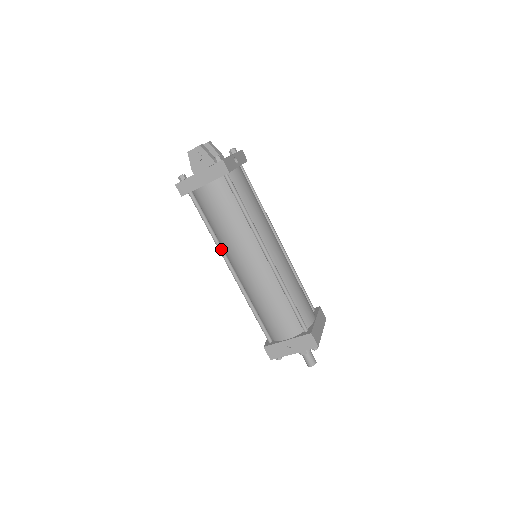
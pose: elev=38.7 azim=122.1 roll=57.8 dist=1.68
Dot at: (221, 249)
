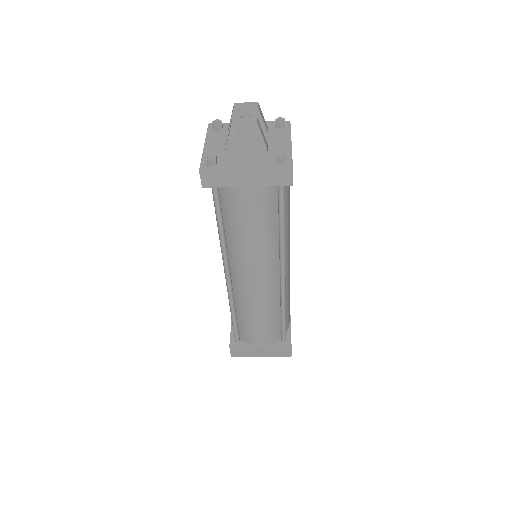
Dot at: (226, 254)
